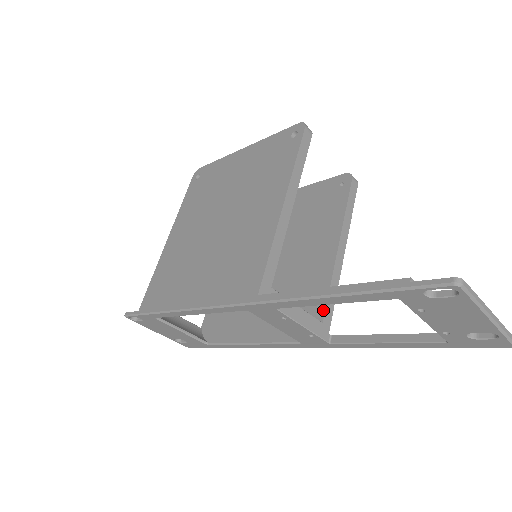
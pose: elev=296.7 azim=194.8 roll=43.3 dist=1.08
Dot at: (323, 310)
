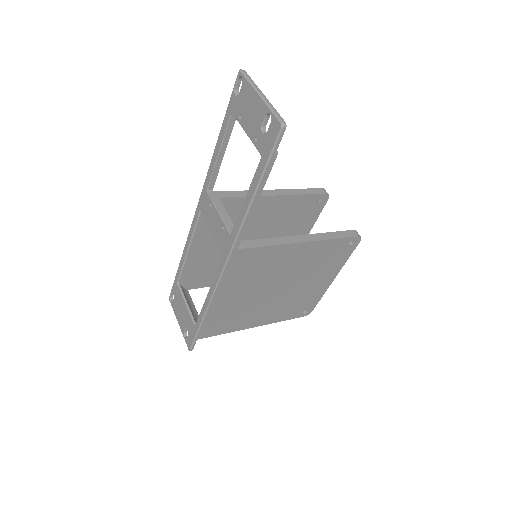
Dot at: (252, 241)
